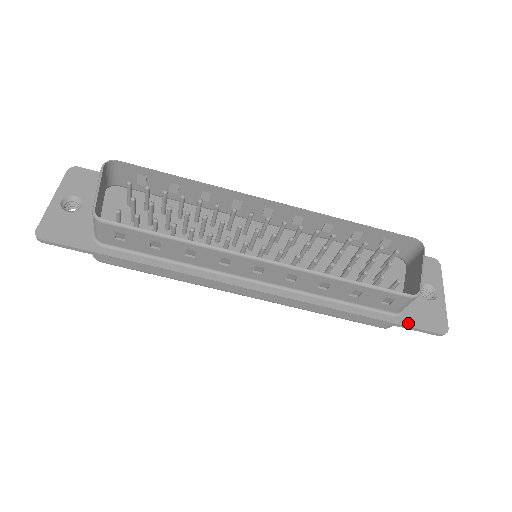
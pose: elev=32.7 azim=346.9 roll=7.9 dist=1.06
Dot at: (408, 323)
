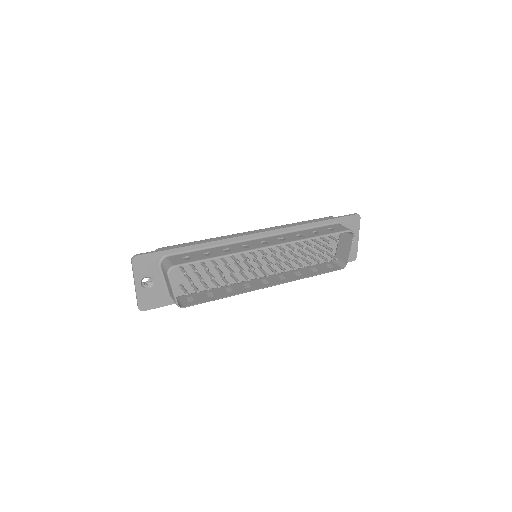
Dot at: occluded
